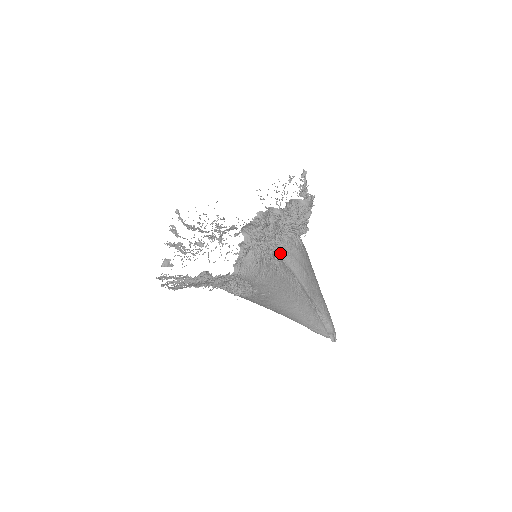
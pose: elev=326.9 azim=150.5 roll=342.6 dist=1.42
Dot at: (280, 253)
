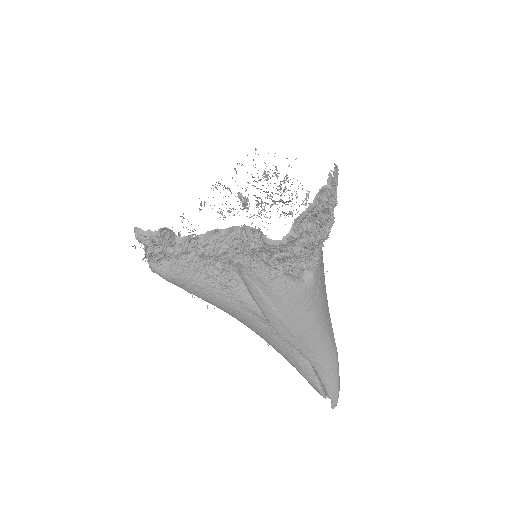
Dot at: (241, 276)
